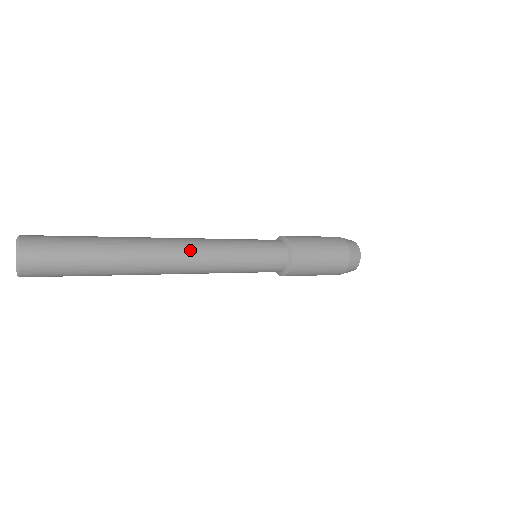
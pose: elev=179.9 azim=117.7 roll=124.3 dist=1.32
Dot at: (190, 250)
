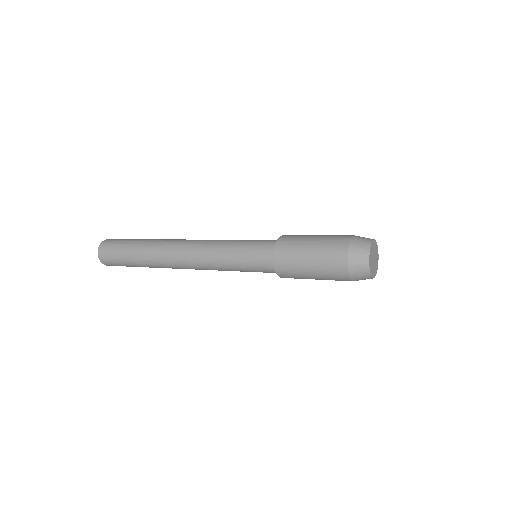
Dot at: (188, 249)
